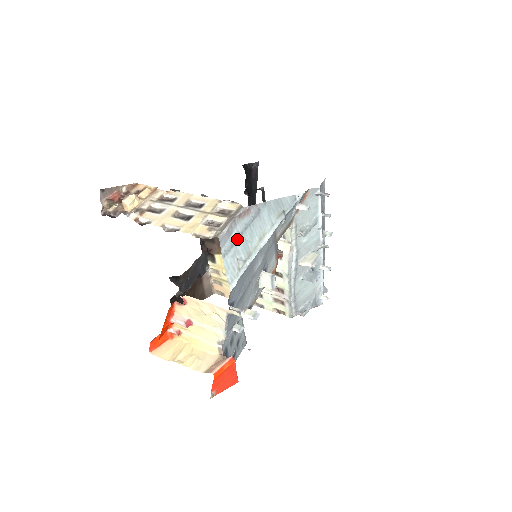
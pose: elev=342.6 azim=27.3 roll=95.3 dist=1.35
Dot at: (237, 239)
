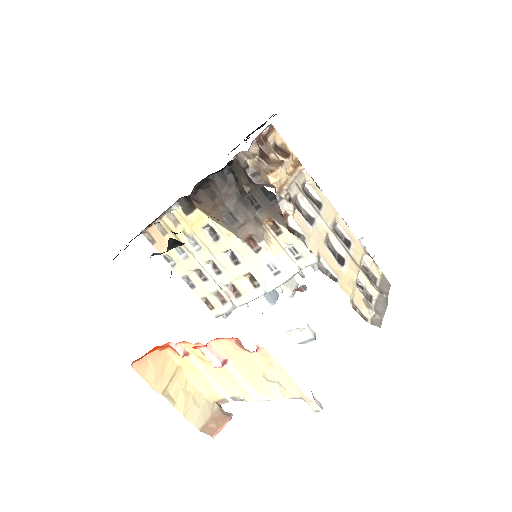
Dot at: occluded
